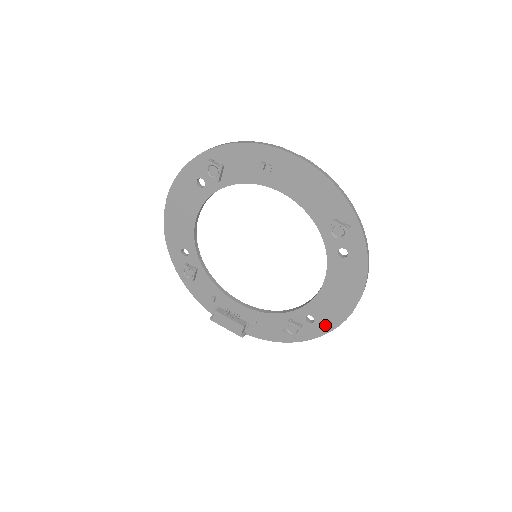
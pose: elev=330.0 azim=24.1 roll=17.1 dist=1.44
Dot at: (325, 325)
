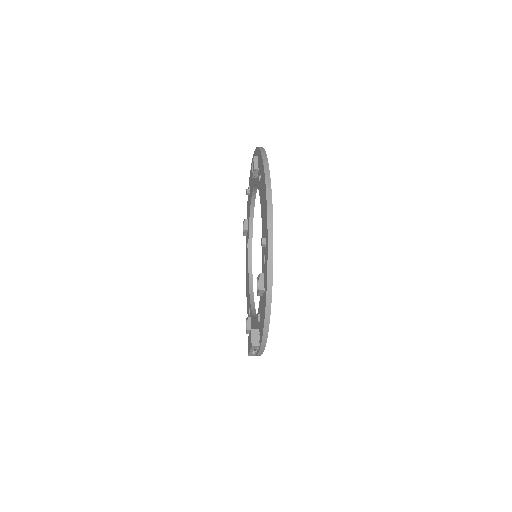
Dot at: occluded
